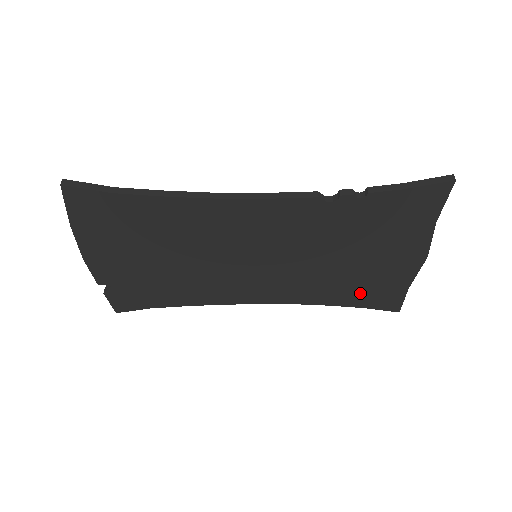
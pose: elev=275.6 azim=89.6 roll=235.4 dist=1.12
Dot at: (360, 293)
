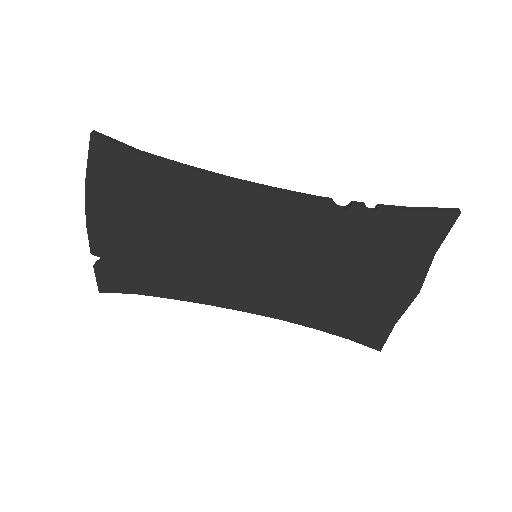
Dot at: (347, 320)
